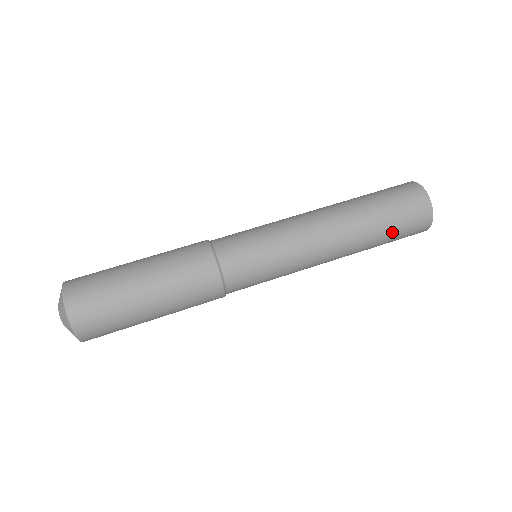
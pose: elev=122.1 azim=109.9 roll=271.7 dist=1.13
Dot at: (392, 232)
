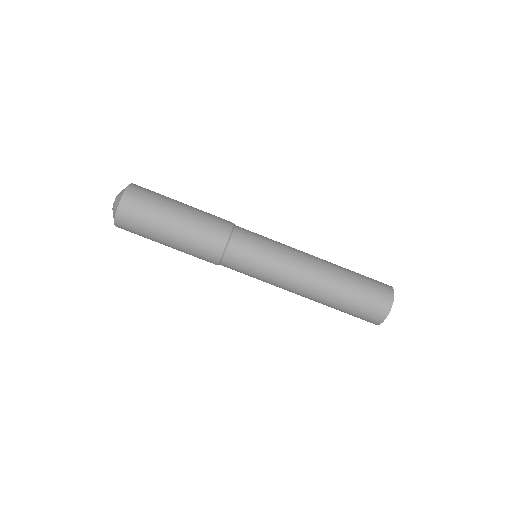
Dot at: occluded
